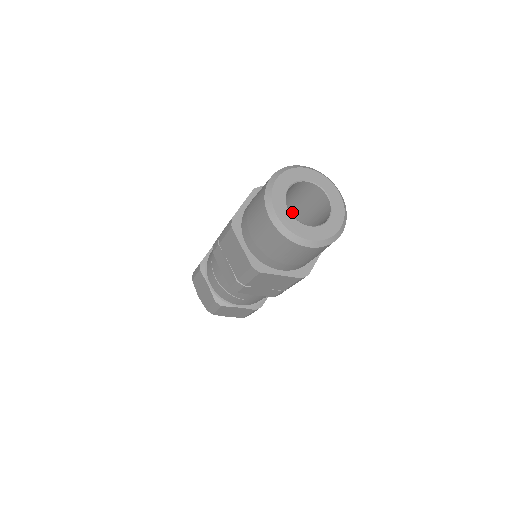
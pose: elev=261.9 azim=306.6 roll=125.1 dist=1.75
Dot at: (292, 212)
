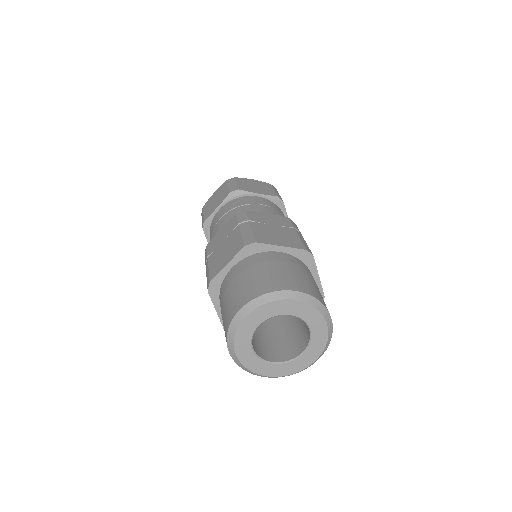
Dot at: occluded
